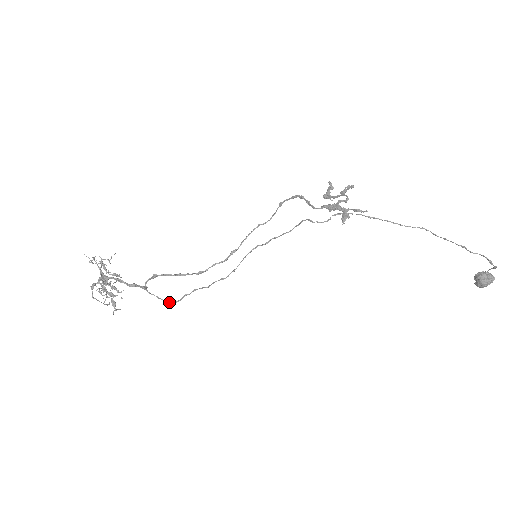
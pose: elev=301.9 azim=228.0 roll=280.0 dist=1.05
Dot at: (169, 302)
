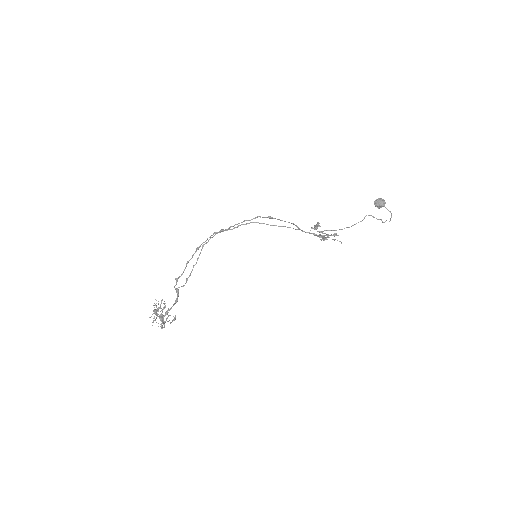
Dot at: occluded
